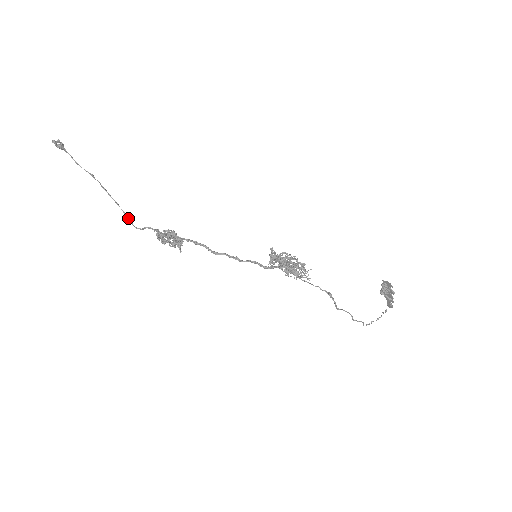
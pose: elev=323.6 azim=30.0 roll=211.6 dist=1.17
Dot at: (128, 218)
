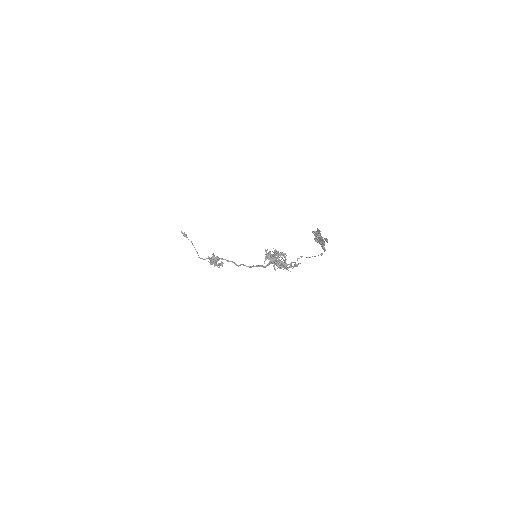
Dot at: occluded
